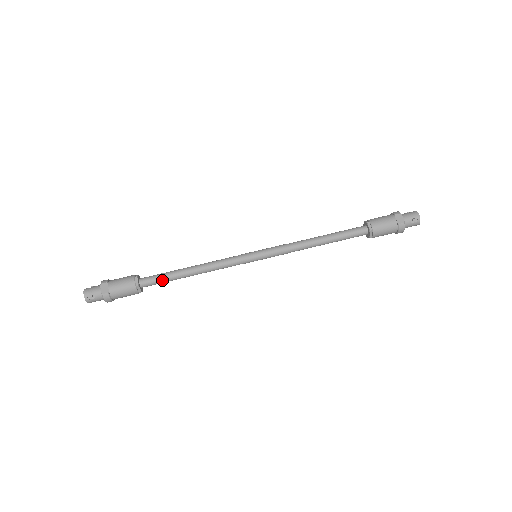
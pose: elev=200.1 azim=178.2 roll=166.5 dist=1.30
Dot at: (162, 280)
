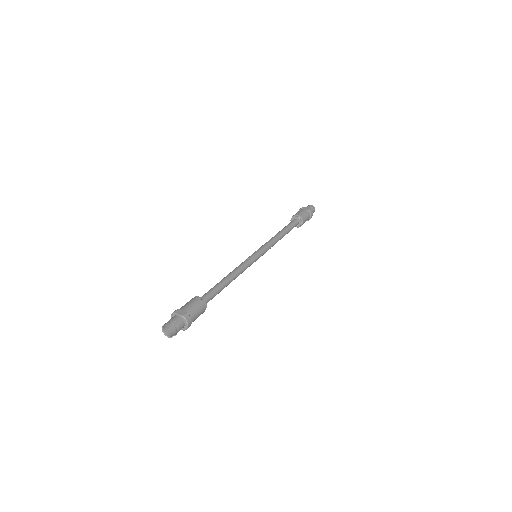
Dot at: (215, 292)
